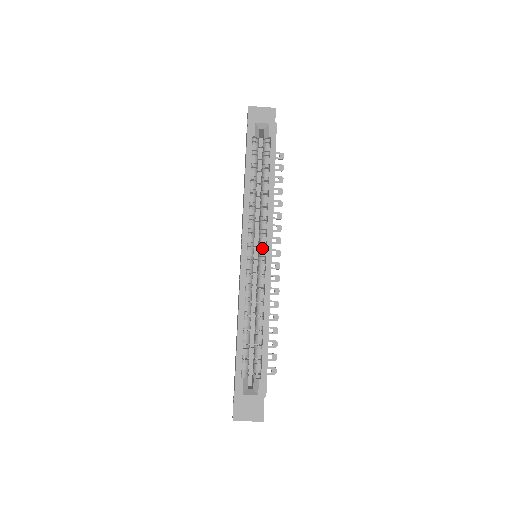
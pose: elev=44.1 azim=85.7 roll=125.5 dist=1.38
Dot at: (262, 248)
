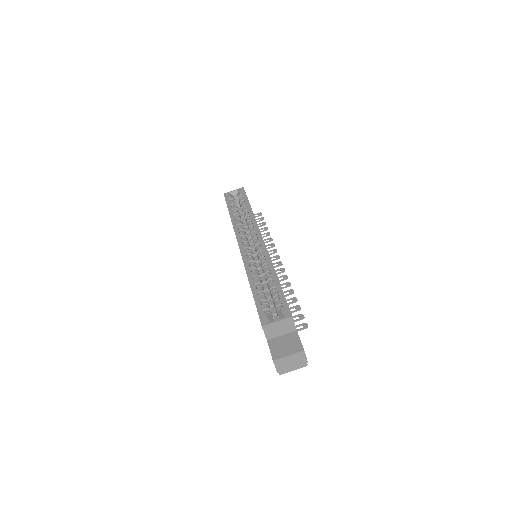
Dot at: (255, 241)
